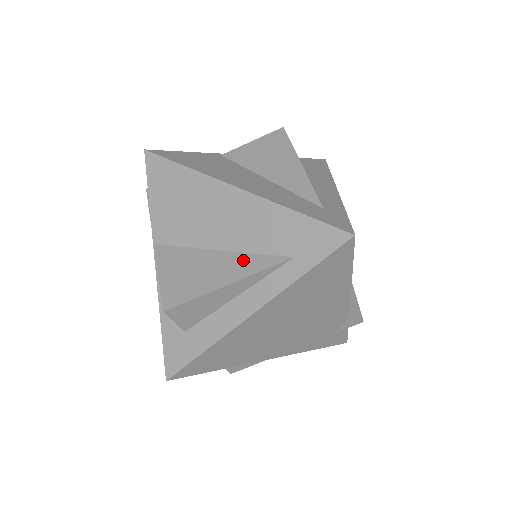
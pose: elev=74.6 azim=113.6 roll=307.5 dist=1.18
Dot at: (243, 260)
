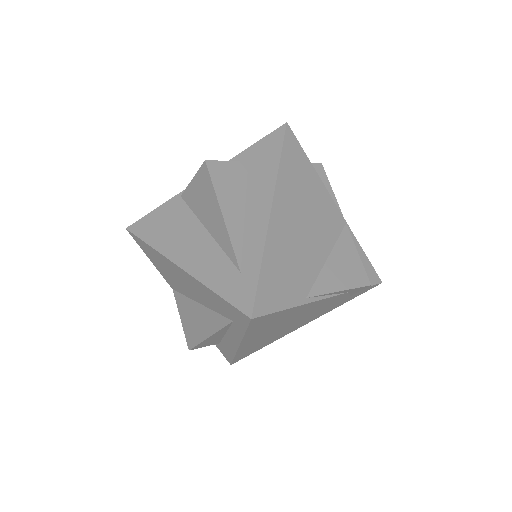
Dot at: (211, 317)
